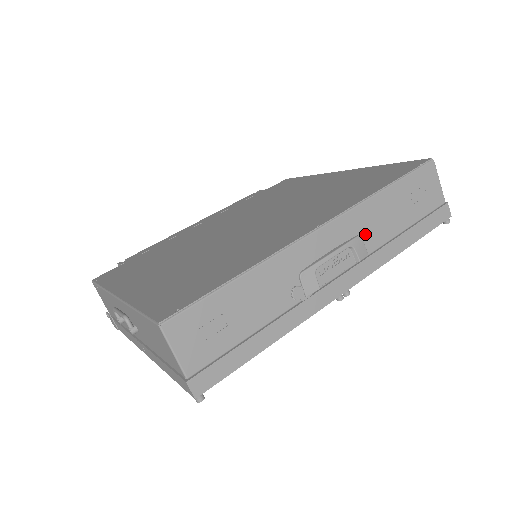
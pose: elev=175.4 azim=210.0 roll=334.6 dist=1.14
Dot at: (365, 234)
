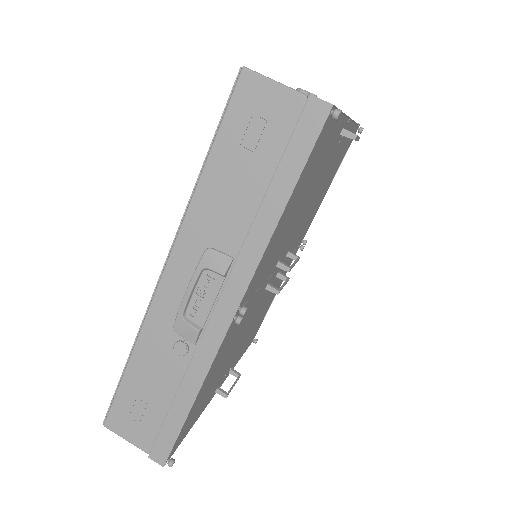
Dot at: (215, 240)
